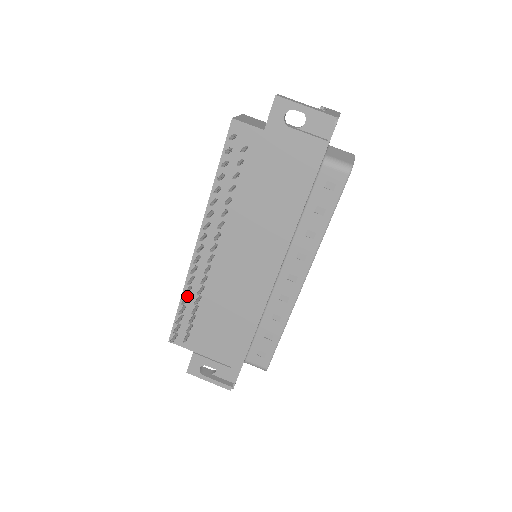
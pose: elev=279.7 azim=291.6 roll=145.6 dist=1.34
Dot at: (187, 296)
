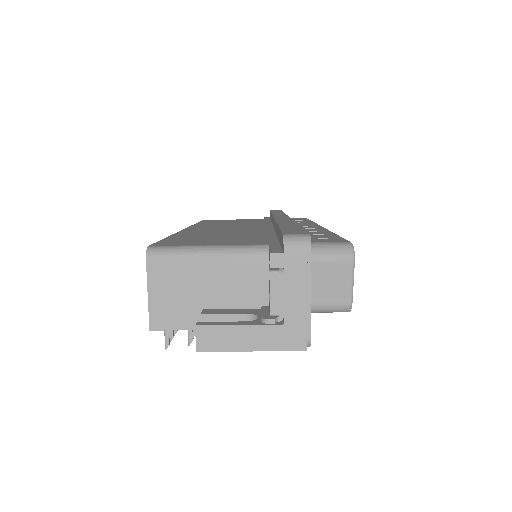
Dot at: occluded
